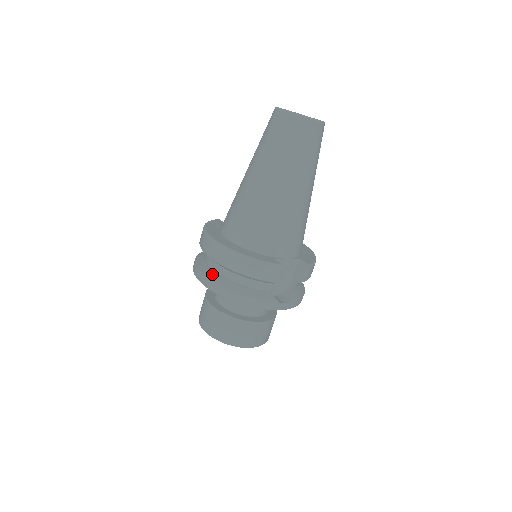
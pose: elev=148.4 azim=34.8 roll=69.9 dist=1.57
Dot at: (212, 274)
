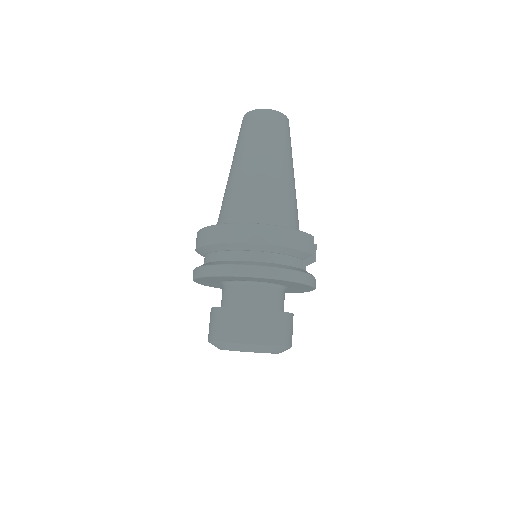
Dot at: (250, 262)
